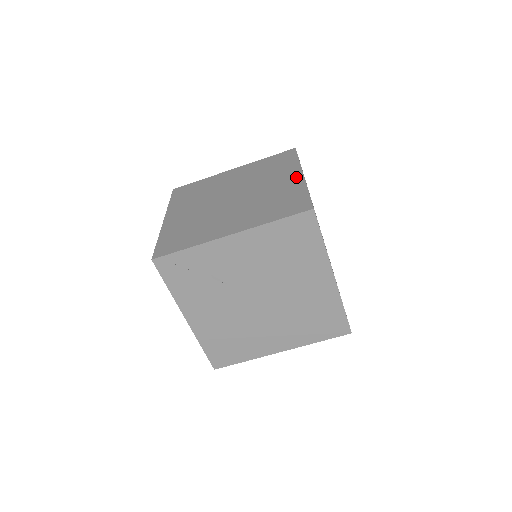
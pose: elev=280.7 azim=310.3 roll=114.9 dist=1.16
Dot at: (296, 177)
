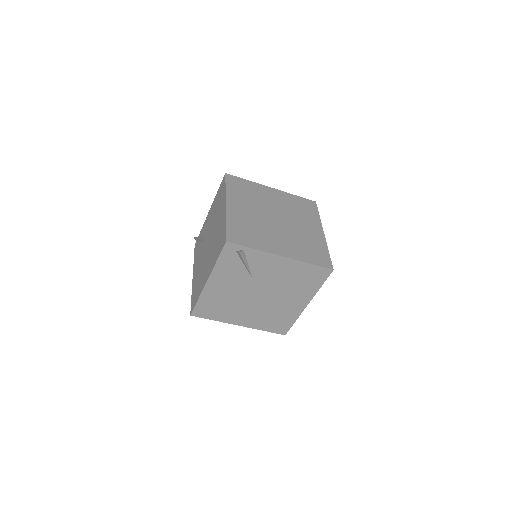
Dot at: (320, 233)
